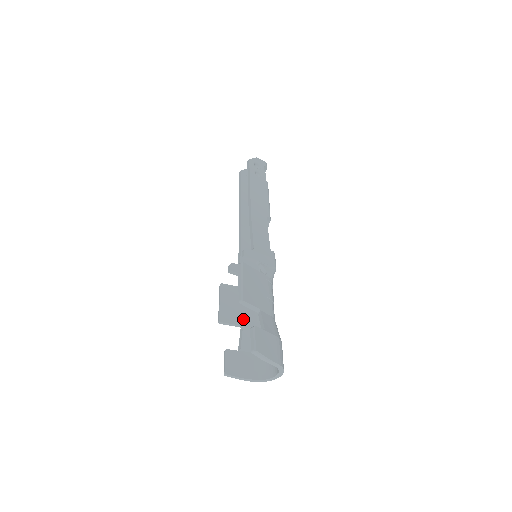
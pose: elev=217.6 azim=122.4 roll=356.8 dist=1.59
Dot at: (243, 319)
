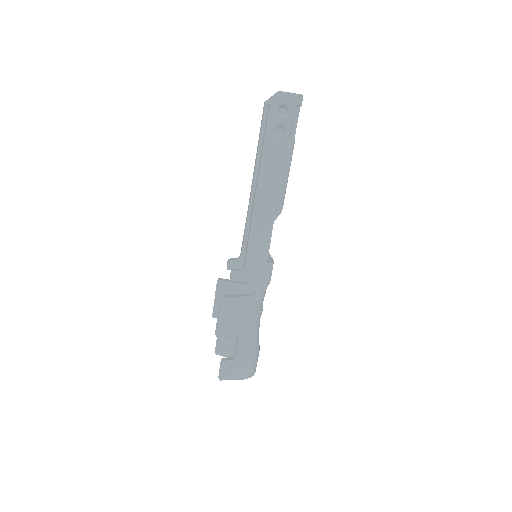
Dot at: occluded
